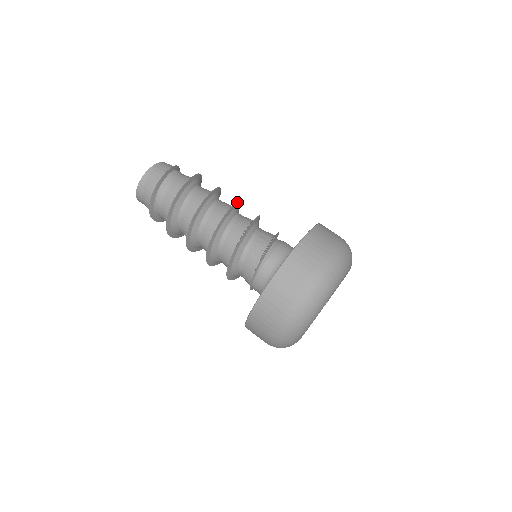
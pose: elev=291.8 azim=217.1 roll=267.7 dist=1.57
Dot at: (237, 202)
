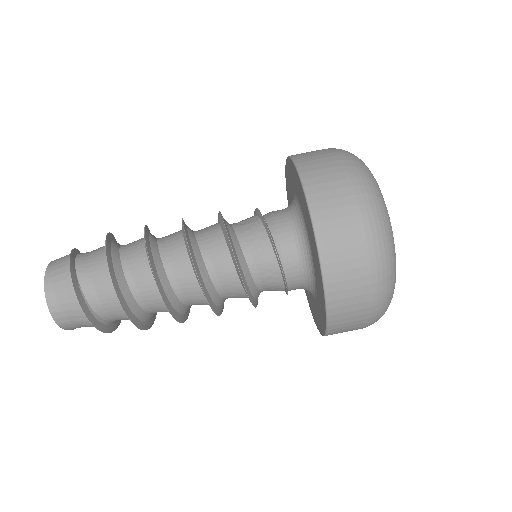
Dot at: occluded
